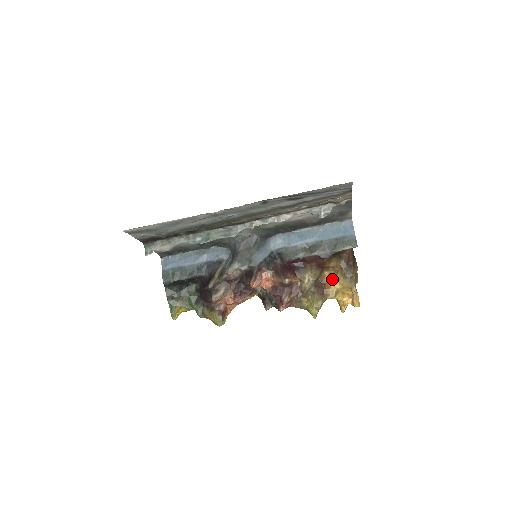
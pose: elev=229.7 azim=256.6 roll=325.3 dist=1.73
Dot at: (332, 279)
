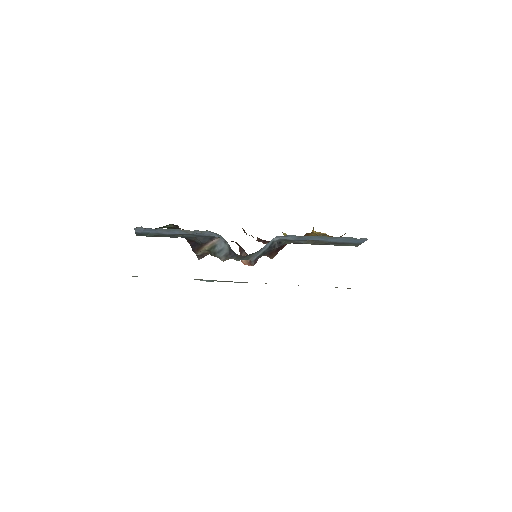
Dot at: occluded
